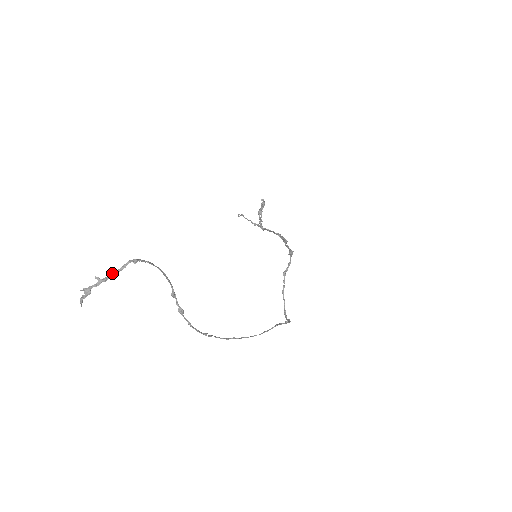
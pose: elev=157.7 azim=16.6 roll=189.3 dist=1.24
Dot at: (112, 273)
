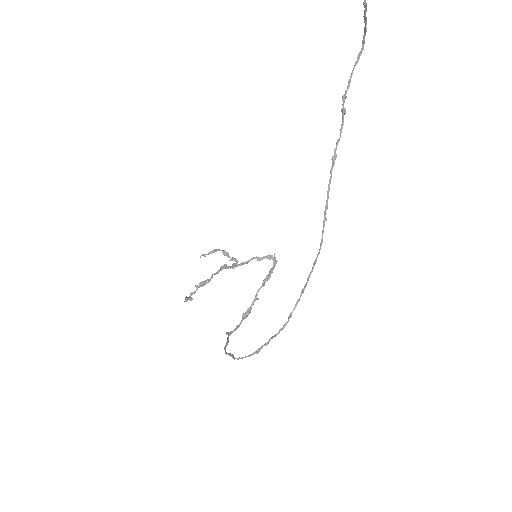
Dot at: (365, 18)
